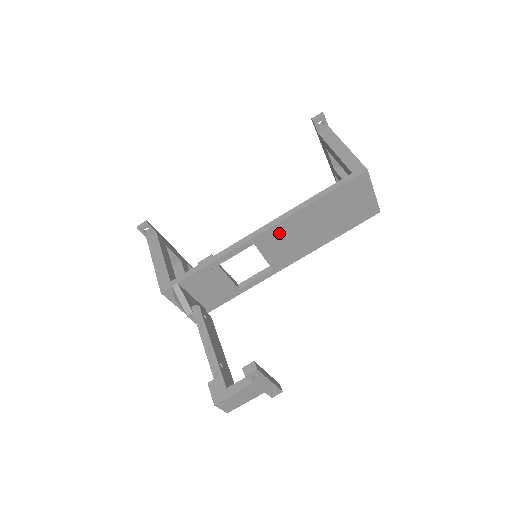
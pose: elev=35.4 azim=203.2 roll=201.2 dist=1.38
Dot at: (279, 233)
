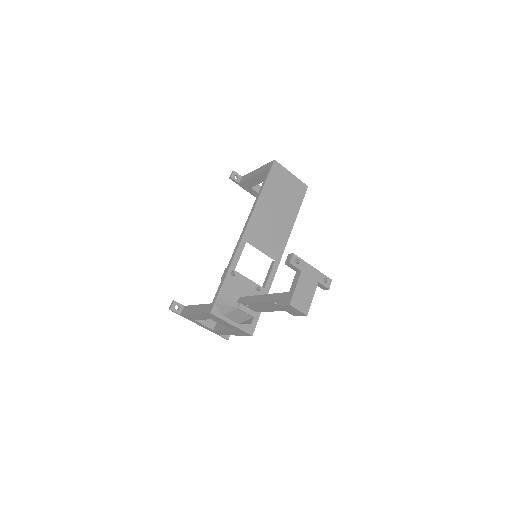
Dot at: (256, 227)
